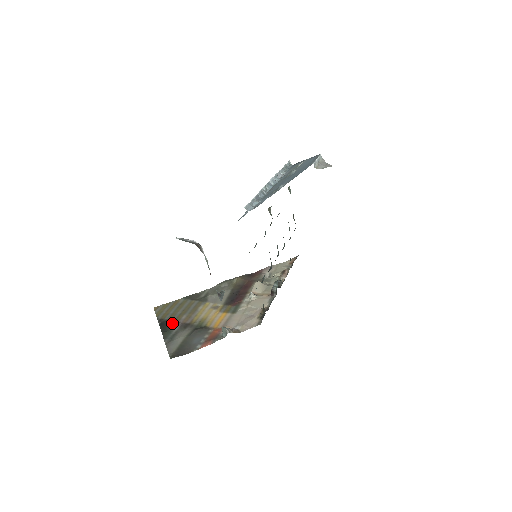
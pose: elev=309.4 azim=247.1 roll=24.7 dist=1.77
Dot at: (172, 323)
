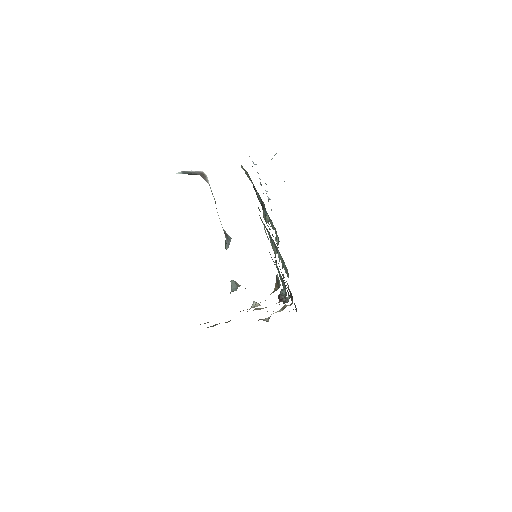
Dot at: occluded
